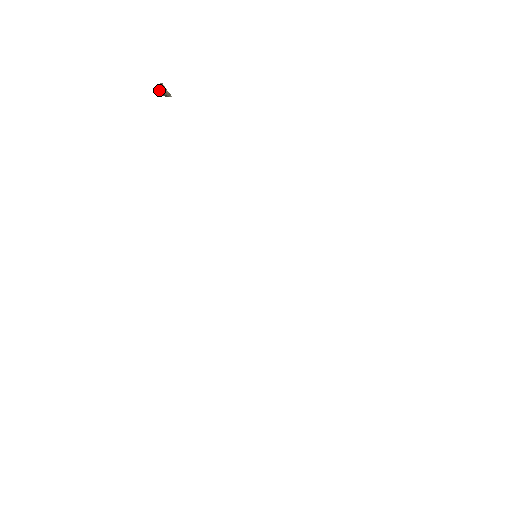
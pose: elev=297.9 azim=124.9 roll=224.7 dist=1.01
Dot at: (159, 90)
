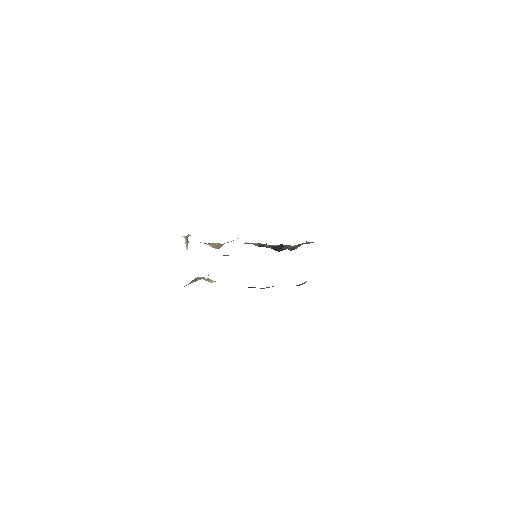
Dot at: (187, 237)
